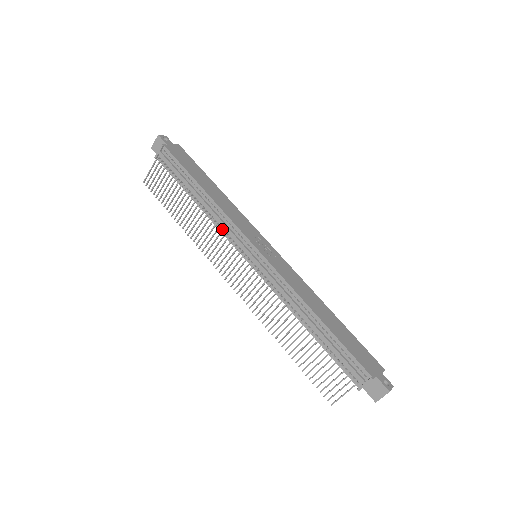
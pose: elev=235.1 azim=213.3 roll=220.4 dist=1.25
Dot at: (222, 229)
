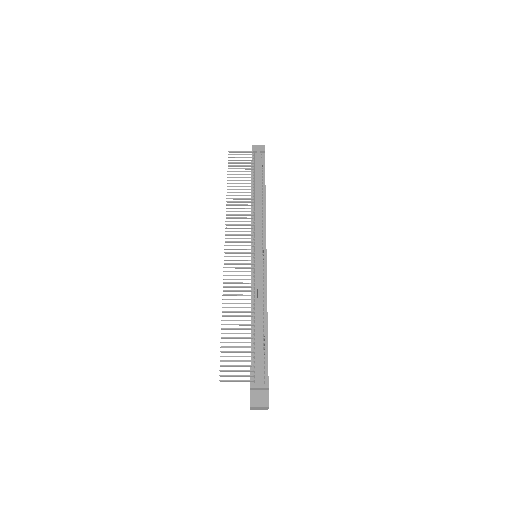
Dot at: (254, 221)
